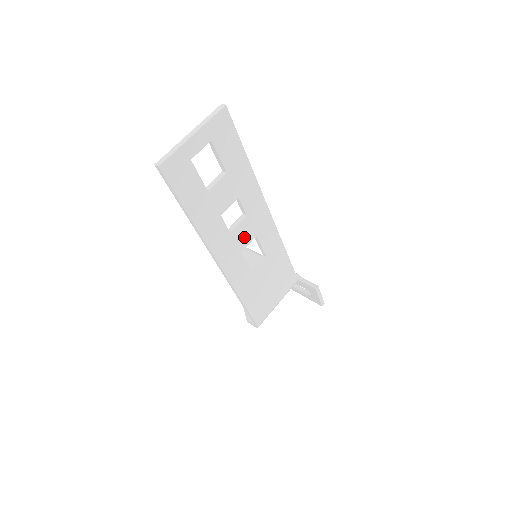
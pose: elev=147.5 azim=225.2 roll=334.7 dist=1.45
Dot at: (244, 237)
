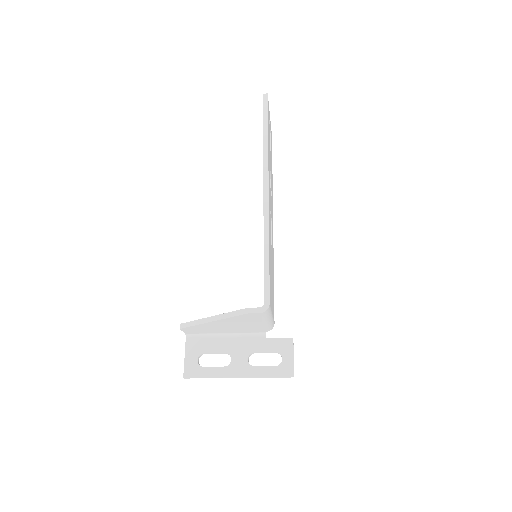
Dot at: occluded
